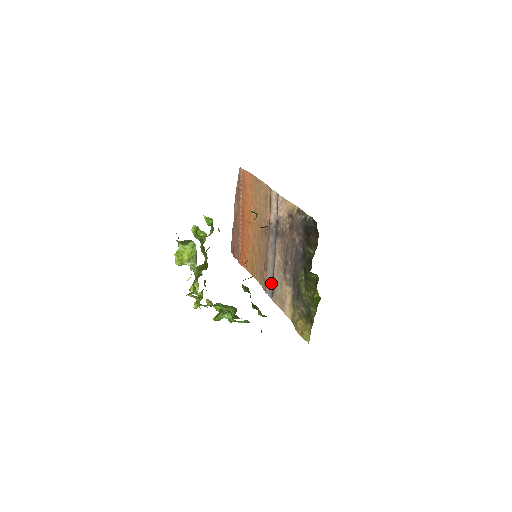
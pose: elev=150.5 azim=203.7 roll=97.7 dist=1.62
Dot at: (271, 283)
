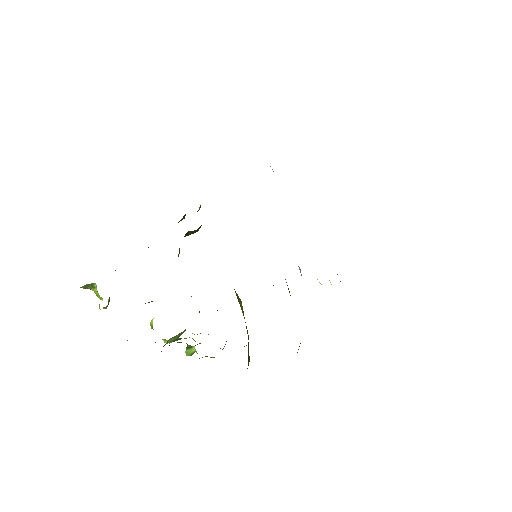
Dot at: occluded
